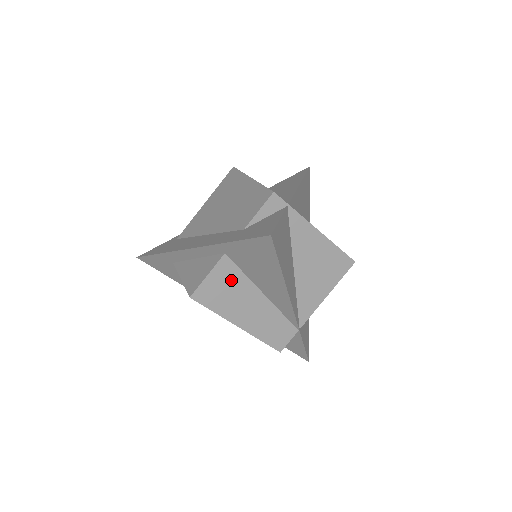
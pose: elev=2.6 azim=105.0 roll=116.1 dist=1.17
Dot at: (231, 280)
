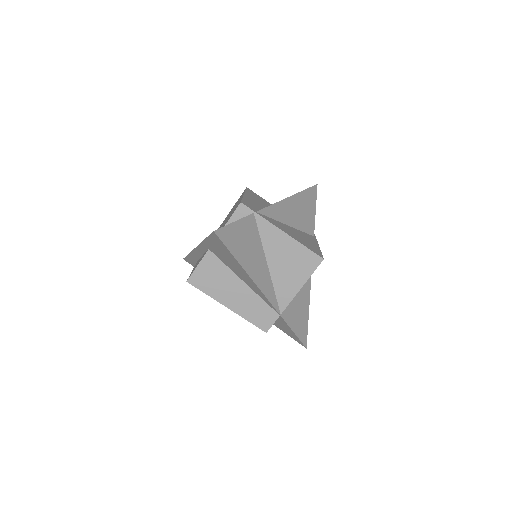
Dot at: (216, 270)
